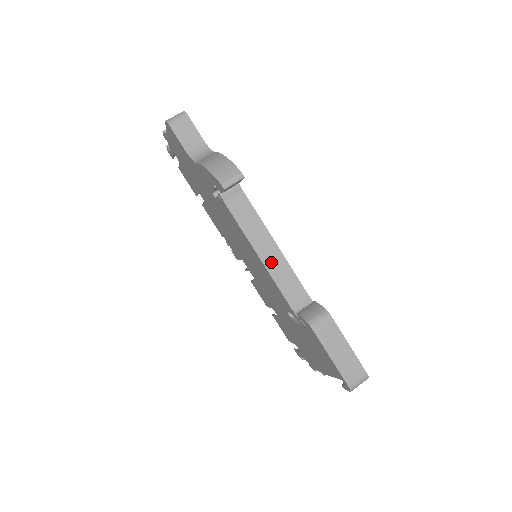
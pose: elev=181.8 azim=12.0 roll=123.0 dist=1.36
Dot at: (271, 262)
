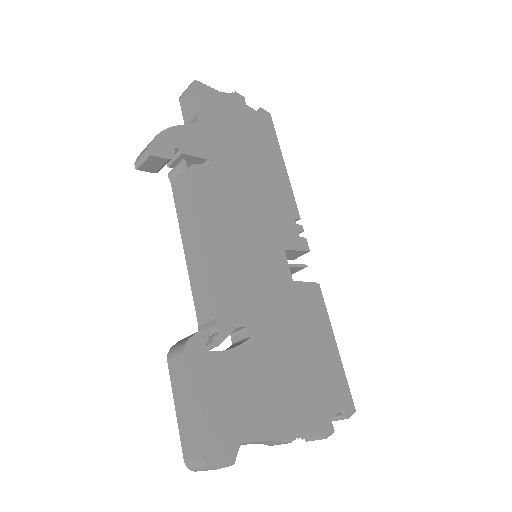
Dot at: (192, 262)
